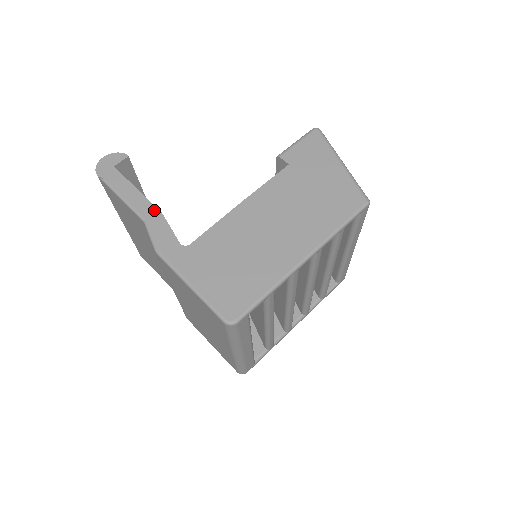
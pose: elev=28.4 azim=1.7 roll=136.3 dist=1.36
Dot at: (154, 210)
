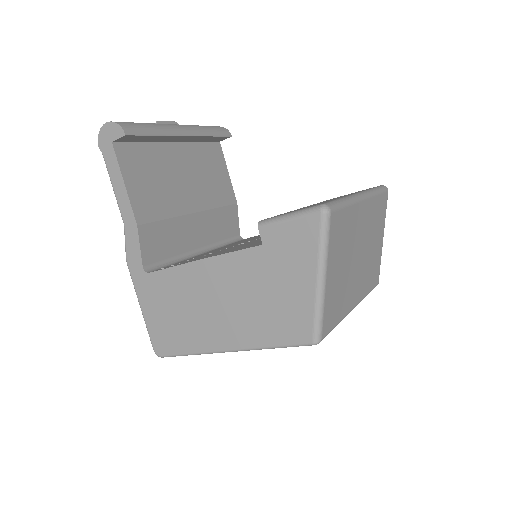
Dot at: (132, 219)
